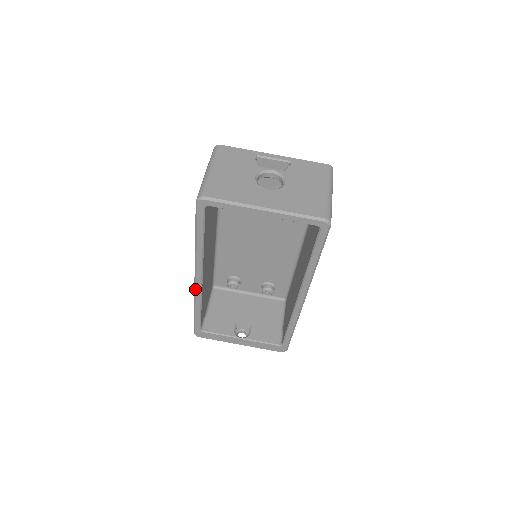
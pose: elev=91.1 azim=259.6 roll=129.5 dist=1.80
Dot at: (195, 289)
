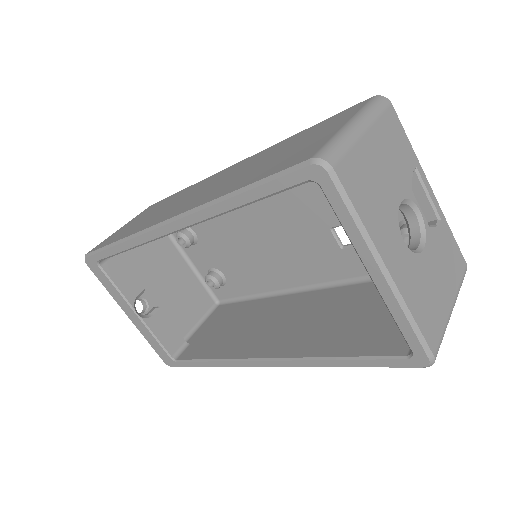
Dot at: (149, 230)
